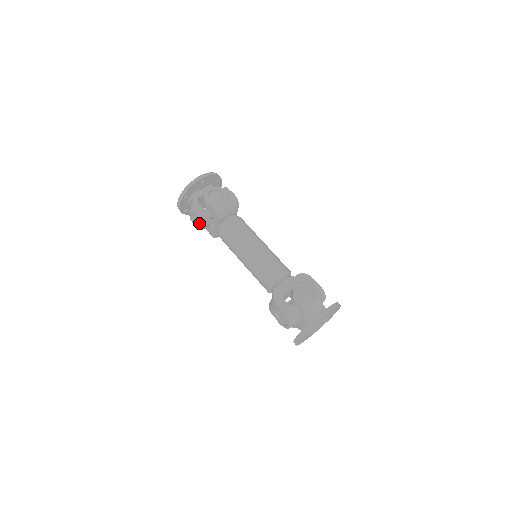
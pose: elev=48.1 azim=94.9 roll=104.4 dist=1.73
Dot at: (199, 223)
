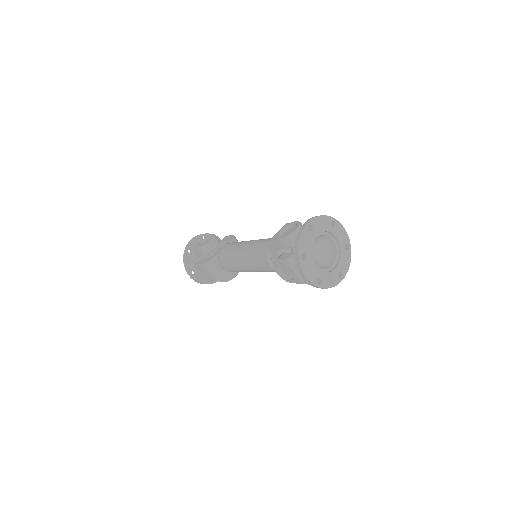
Dot at: occluded
